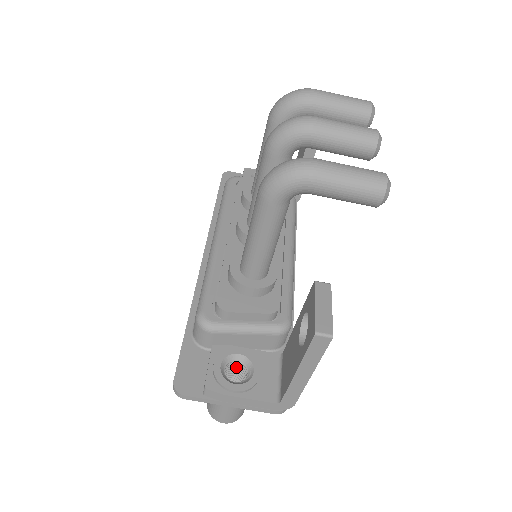
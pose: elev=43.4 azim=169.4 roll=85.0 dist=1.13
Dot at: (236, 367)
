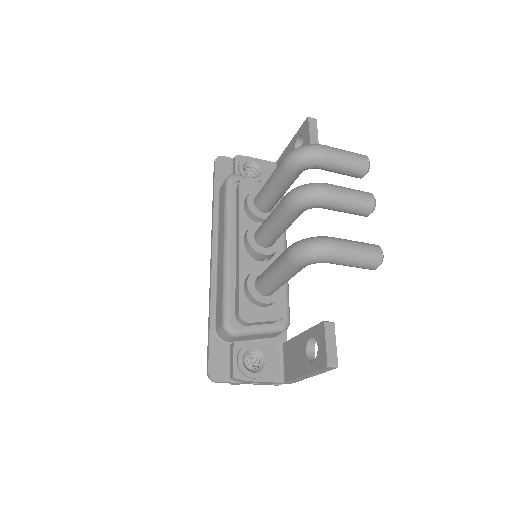
Dot at: (249, 354)
